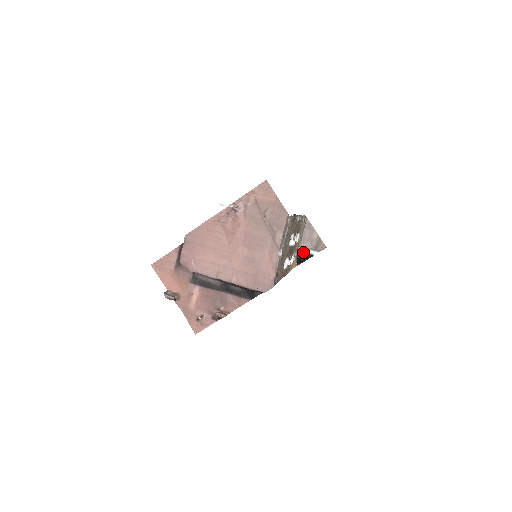
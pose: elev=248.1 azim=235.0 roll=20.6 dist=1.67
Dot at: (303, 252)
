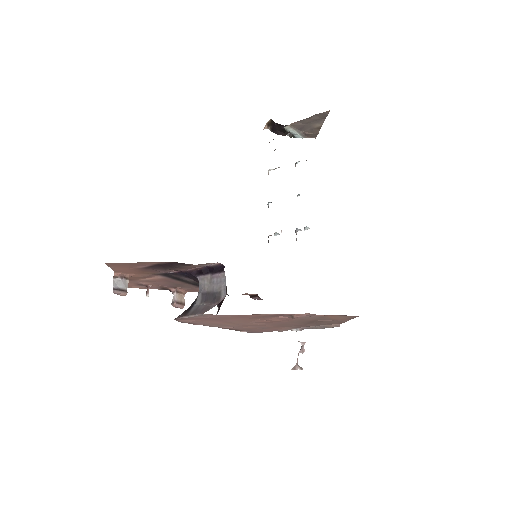
Dot at: (287, 130)
